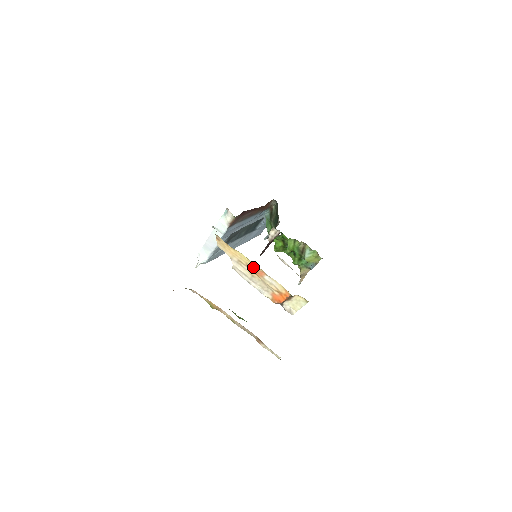
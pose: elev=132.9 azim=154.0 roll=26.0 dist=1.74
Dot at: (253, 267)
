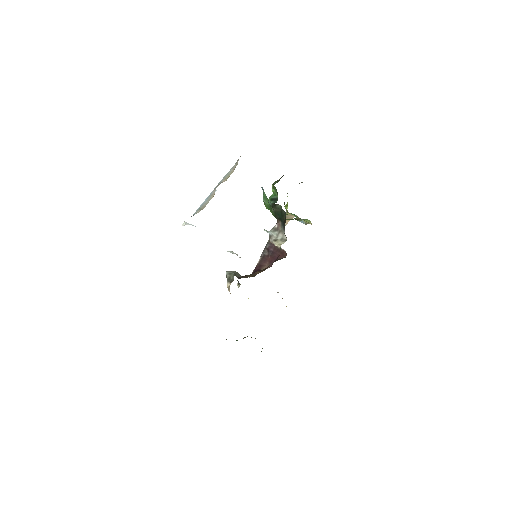
Dot at: occluded
